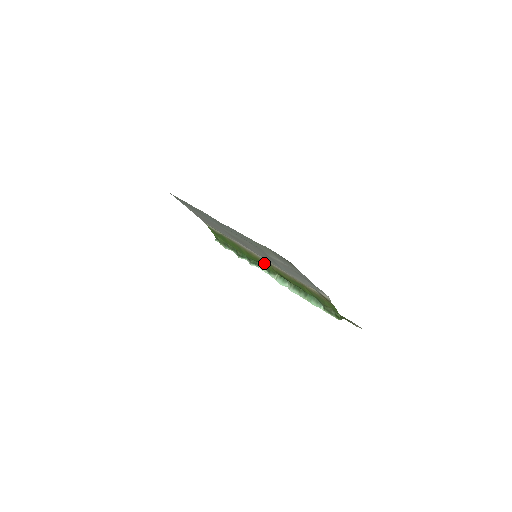
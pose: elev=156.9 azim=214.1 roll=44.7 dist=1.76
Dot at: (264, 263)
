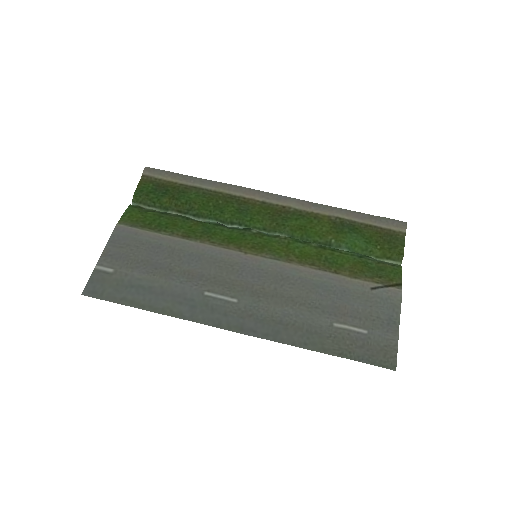
Dot at: (268, 251)
